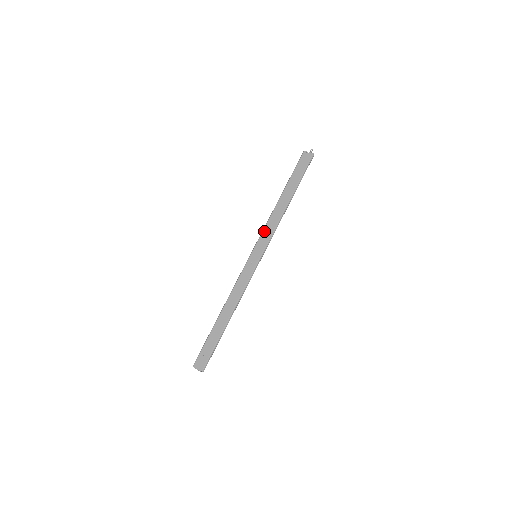
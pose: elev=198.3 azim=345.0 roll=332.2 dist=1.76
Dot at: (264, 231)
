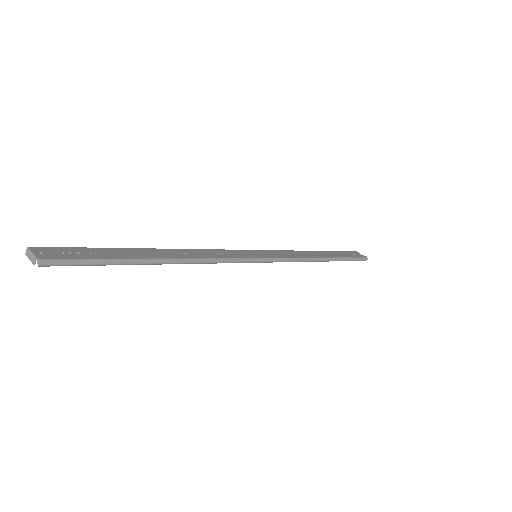
Dot at: (281, 251)
